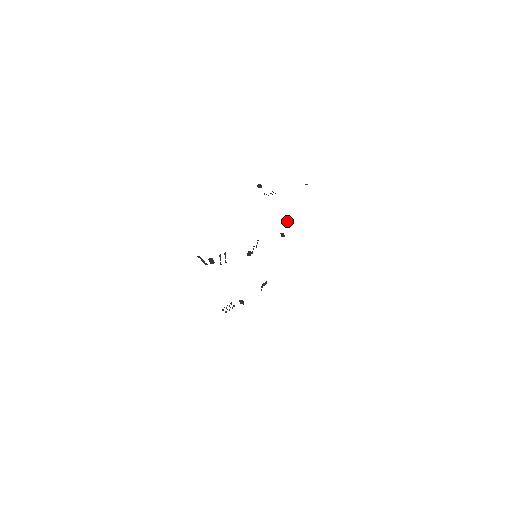
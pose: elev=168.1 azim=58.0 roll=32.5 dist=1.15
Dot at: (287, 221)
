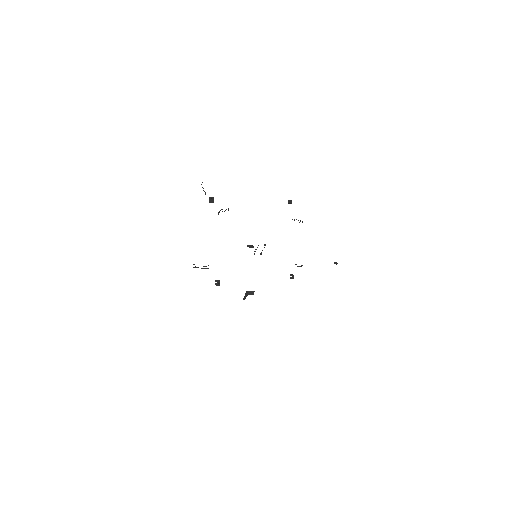
Dot at: occluded
